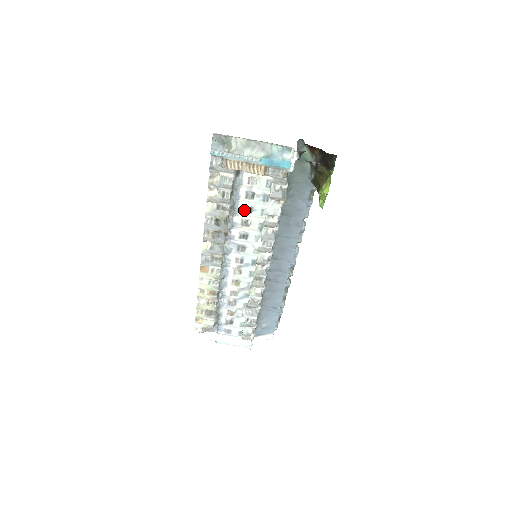
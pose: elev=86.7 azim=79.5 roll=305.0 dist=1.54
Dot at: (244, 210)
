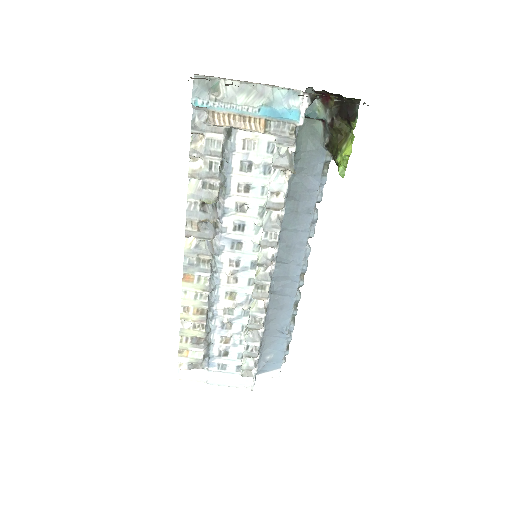
Dot at: (239, 189)
